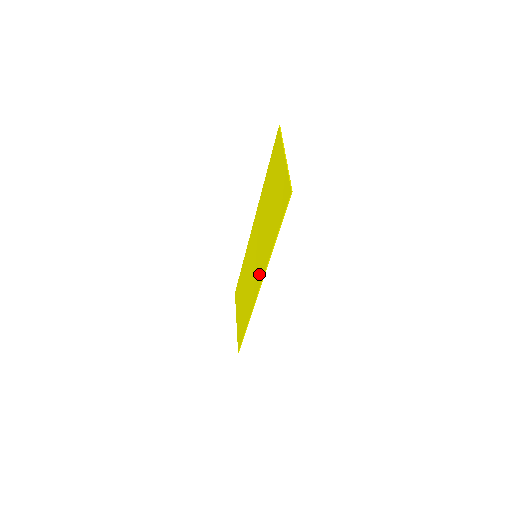
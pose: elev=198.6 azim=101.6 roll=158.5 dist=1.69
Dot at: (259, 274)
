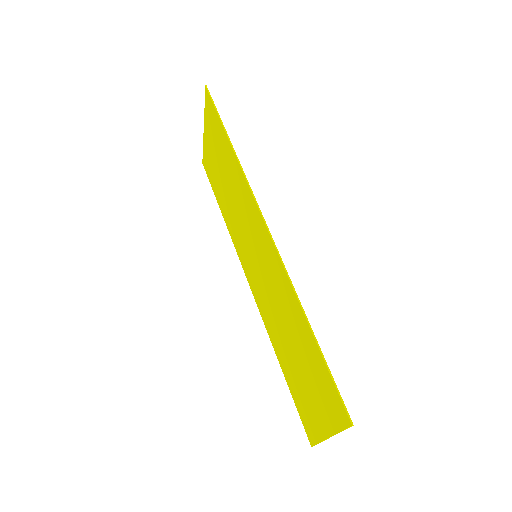
Dot at: (254, 285)
